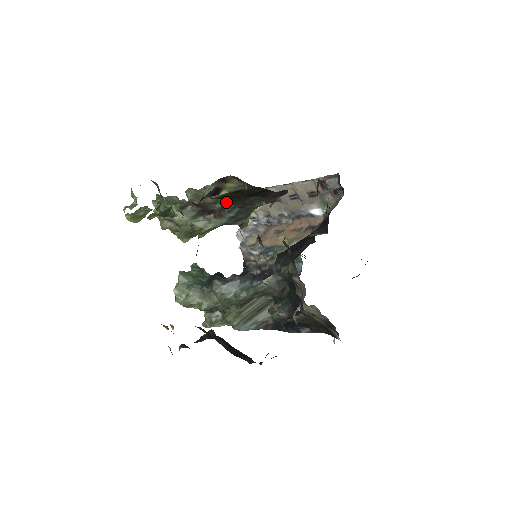
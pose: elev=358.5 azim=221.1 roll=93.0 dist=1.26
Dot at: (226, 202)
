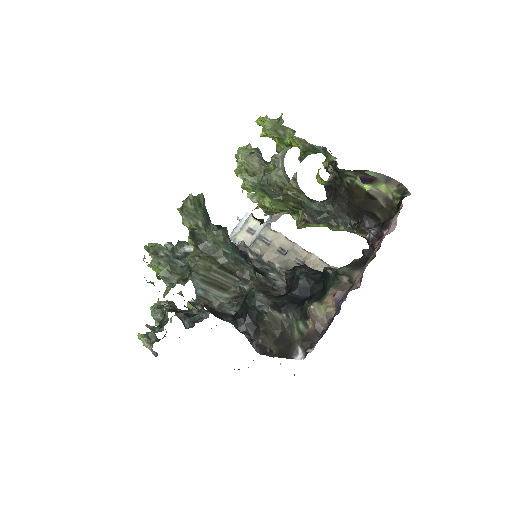
Dot at: occluded
